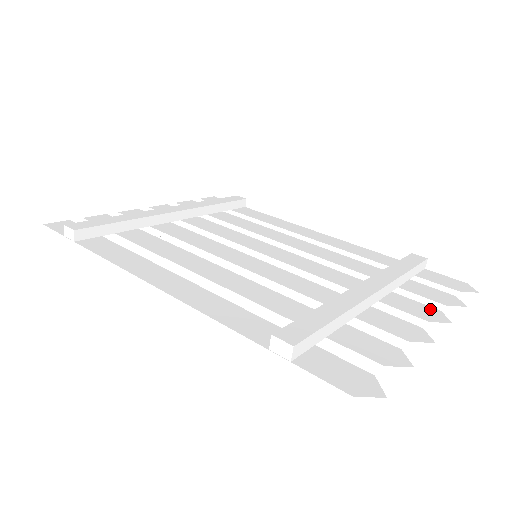
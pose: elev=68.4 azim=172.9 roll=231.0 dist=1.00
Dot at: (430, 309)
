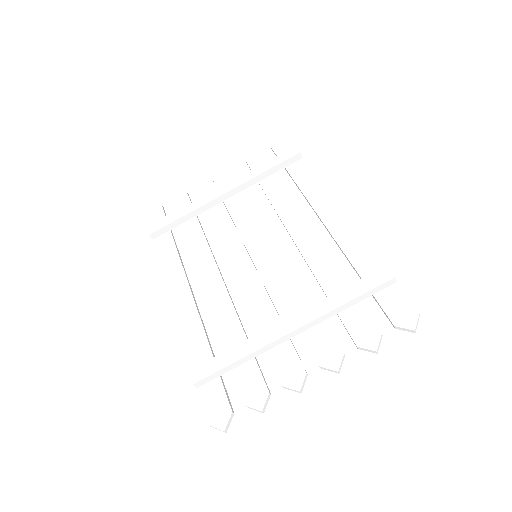
Dot at: (336, 350)
